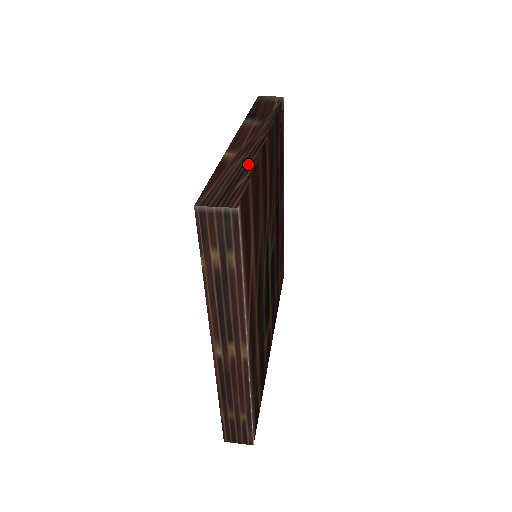
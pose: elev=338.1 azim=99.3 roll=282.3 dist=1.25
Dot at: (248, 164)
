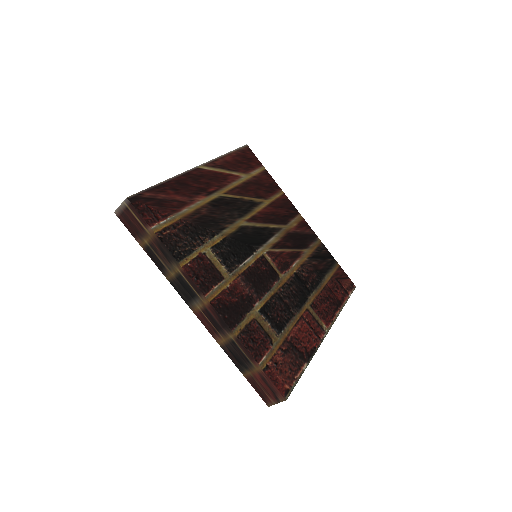
Dot at: occluded
